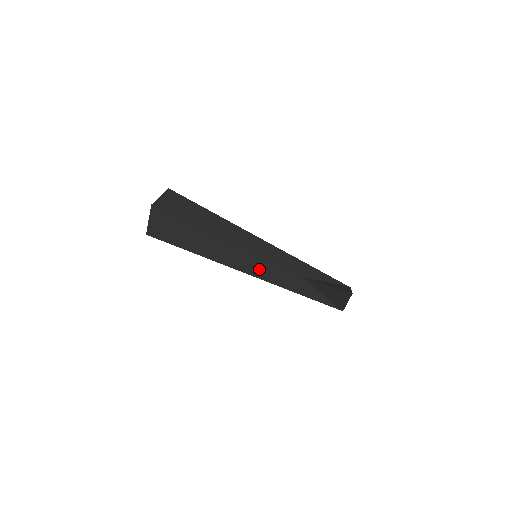
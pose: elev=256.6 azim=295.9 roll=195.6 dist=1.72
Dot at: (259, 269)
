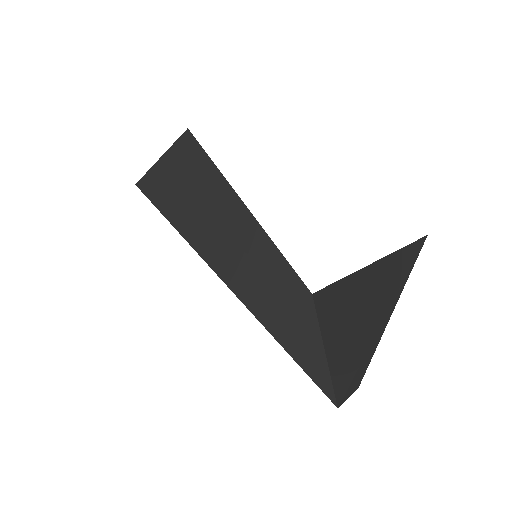
Dot at: (251, 270)
